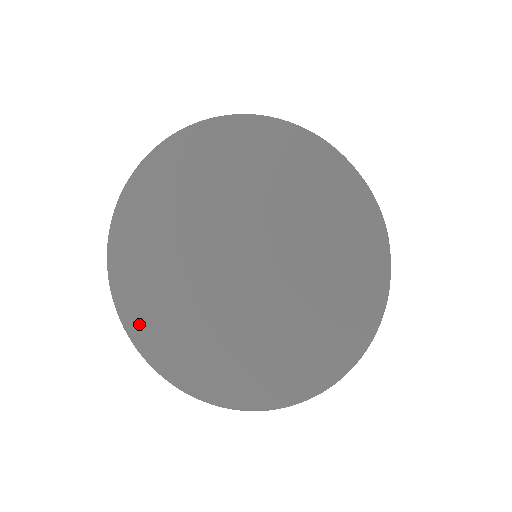
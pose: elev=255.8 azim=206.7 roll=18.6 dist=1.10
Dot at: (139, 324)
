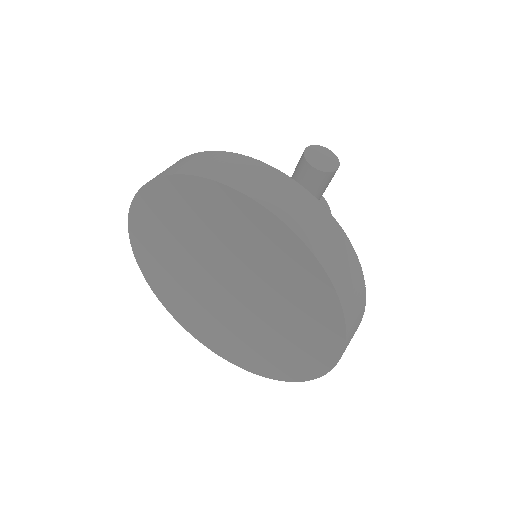
Dot at: (169, 302)
